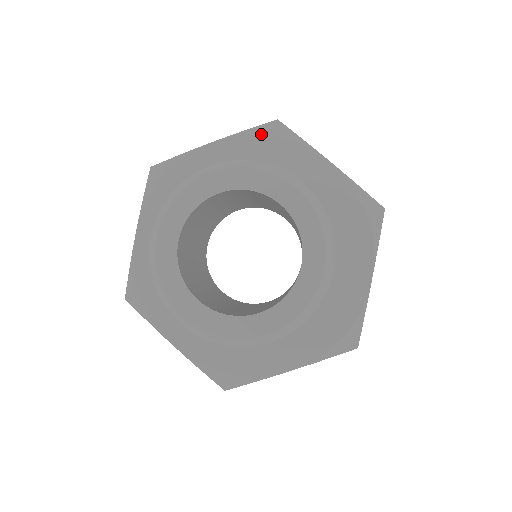
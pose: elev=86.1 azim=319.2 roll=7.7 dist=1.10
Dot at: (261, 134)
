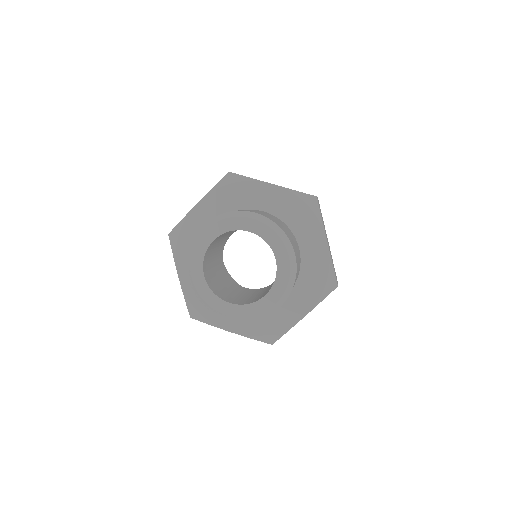
Dot at: (301, 199)
